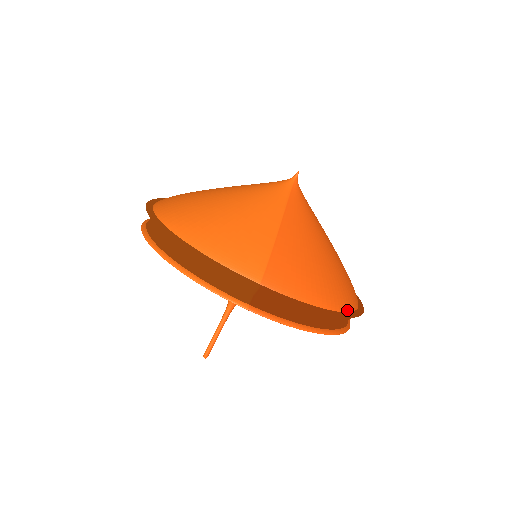
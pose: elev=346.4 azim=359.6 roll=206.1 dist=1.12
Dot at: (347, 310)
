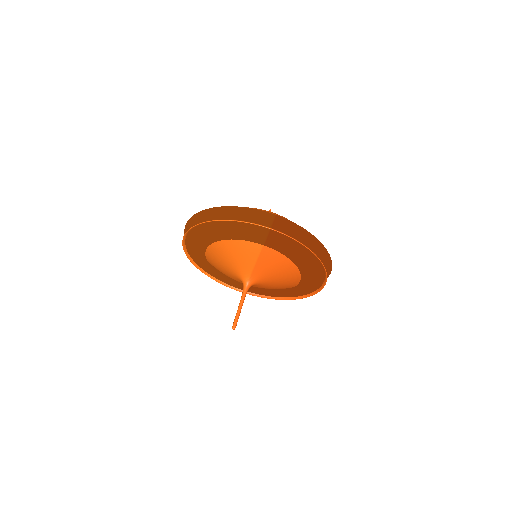
Dot at: occluded
